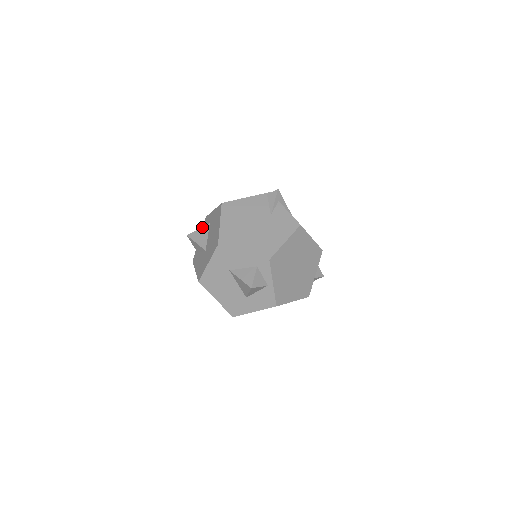
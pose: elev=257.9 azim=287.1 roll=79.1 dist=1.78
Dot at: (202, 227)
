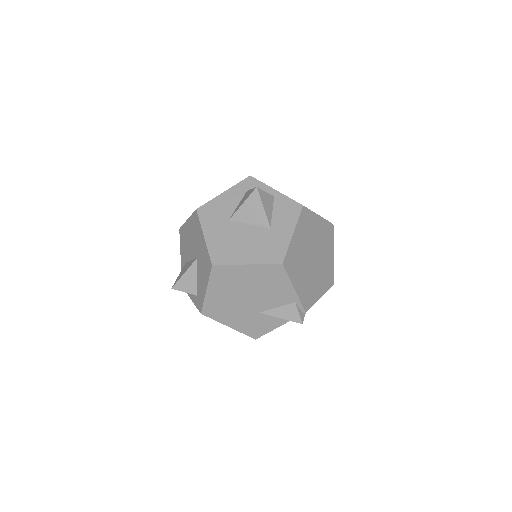
Dot at: (181, 271)
